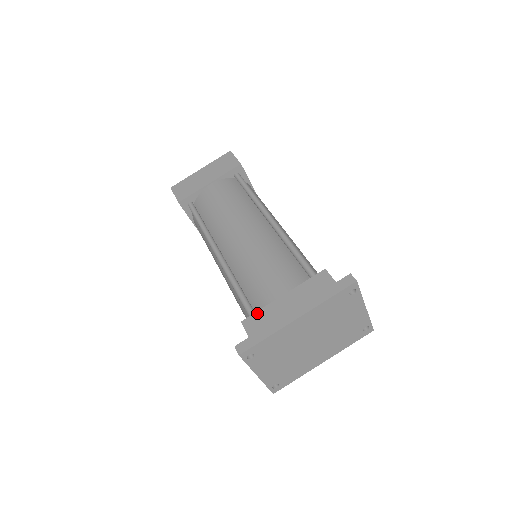
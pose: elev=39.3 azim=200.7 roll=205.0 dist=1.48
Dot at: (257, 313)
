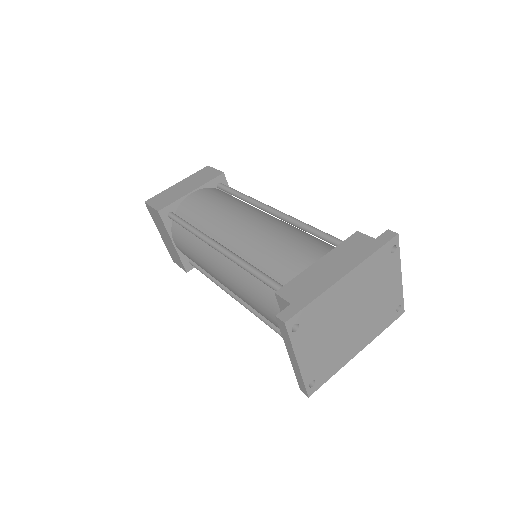
Dot at: (292, 281)
